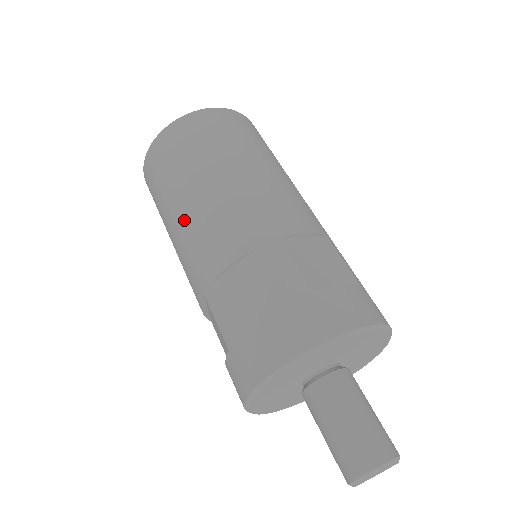
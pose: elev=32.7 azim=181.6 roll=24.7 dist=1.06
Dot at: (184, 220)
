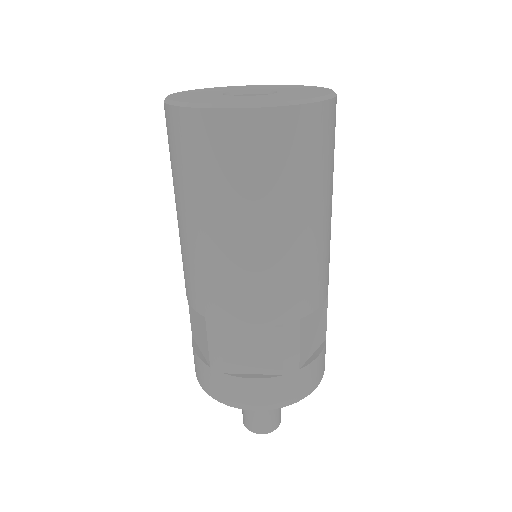
Dot at: occluded
